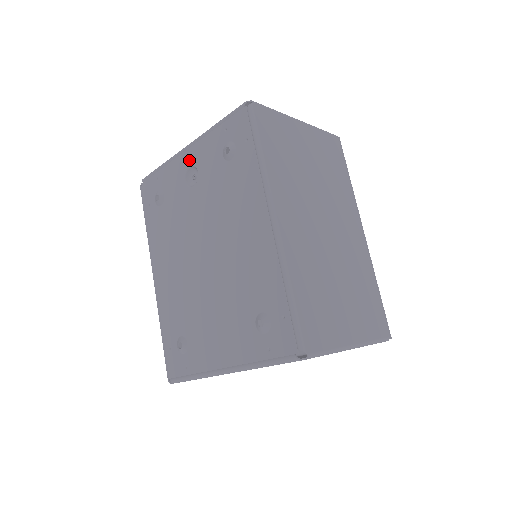
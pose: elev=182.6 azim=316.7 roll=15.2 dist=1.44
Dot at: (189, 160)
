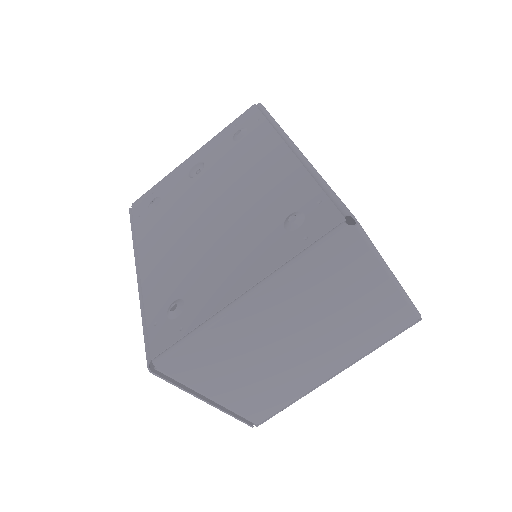
Dot at: (194, 161)
